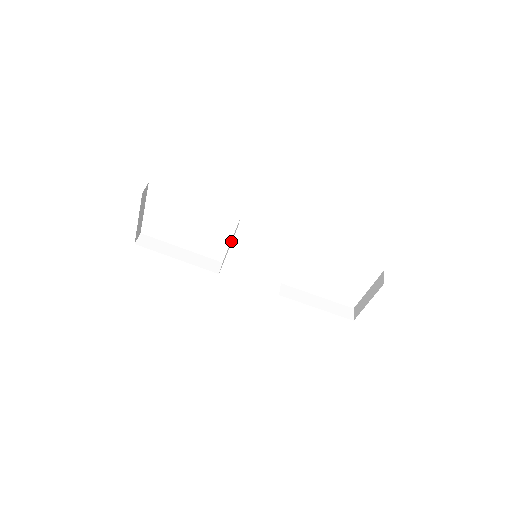
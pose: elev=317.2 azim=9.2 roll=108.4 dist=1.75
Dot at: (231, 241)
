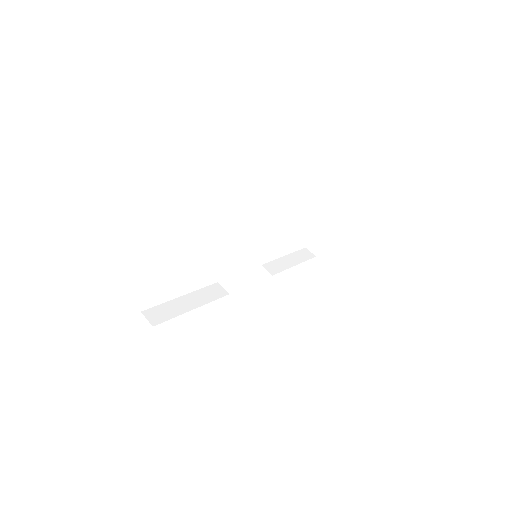
Dot at: (239, 257)
